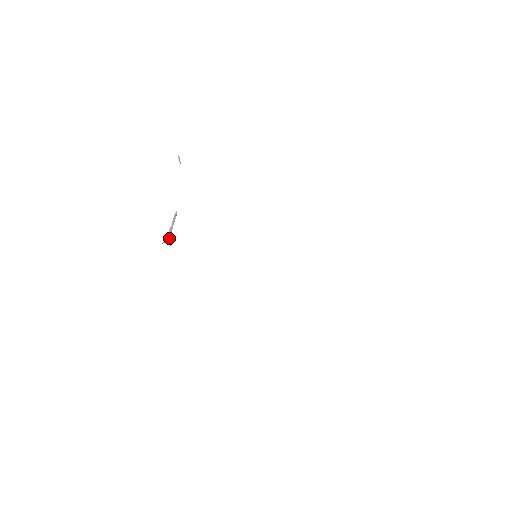
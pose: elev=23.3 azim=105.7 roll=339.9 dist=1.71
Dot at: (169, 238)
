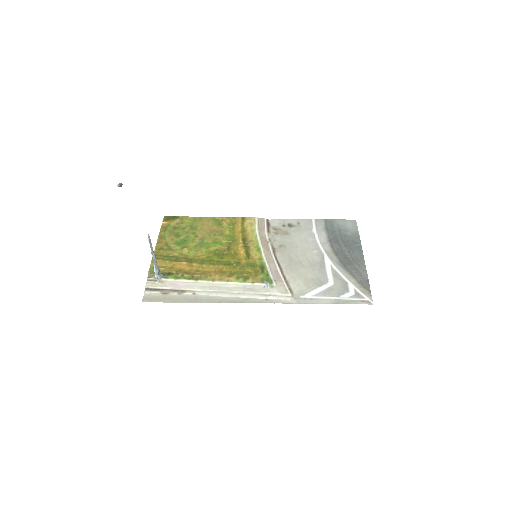
Dot at: (158, 270)
